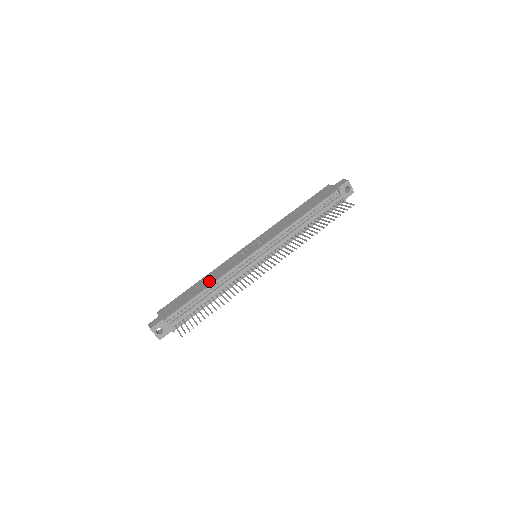
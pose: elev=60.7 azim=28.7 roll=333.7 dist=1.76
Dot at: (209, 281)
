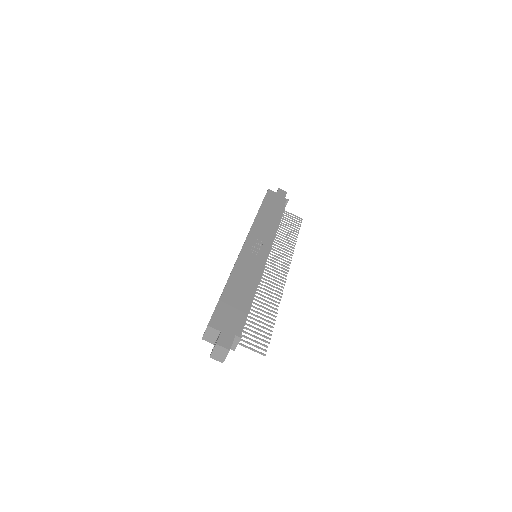
Dot at: (247, 284)
